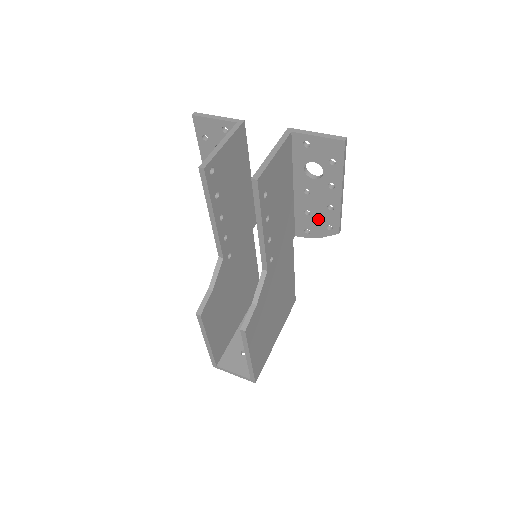
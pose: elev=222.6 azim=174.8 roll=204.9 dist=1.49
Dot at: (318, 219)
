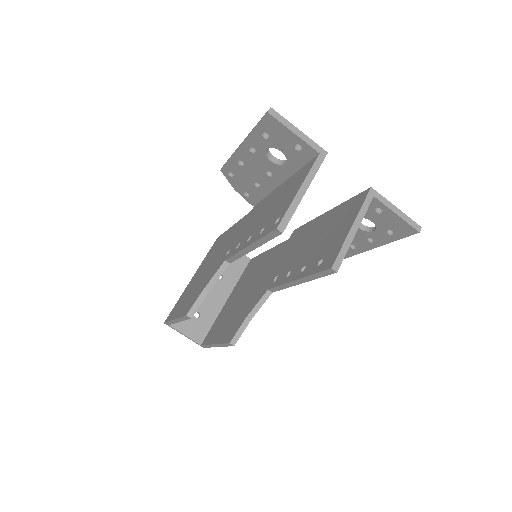
Dot at: occluded
